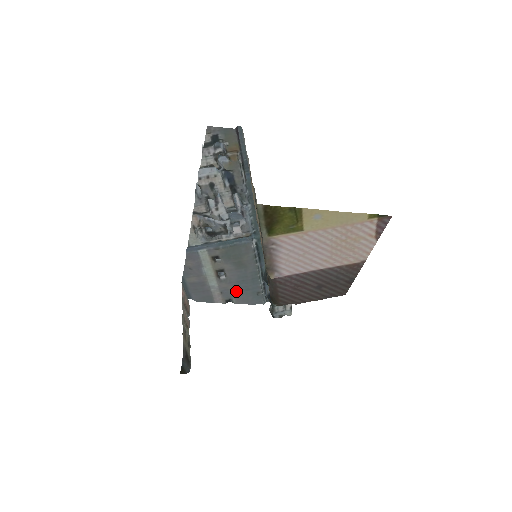
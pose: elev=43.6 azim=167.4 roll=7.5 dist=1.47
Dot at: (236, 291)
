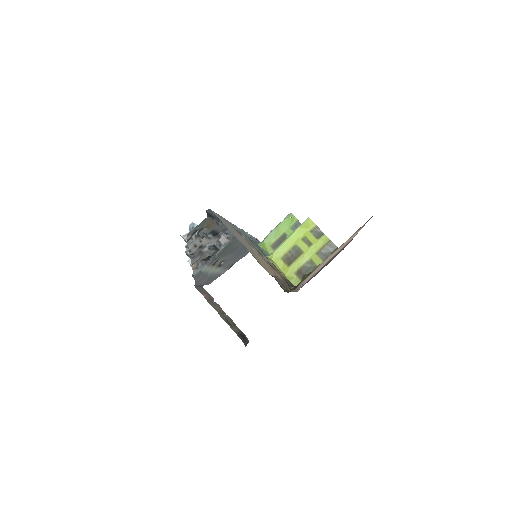
Dot at: (235, 259)
